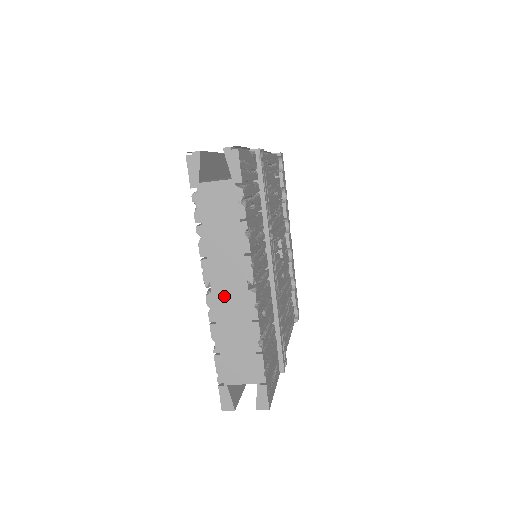
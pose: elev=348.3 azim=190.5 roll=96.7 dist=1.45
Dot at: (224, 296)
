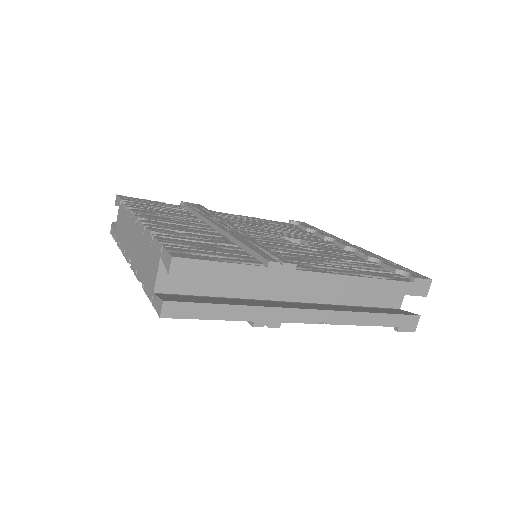
Dot at: (134, 250)
